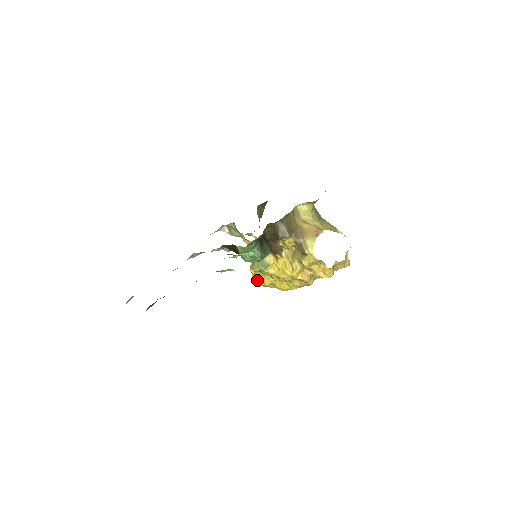
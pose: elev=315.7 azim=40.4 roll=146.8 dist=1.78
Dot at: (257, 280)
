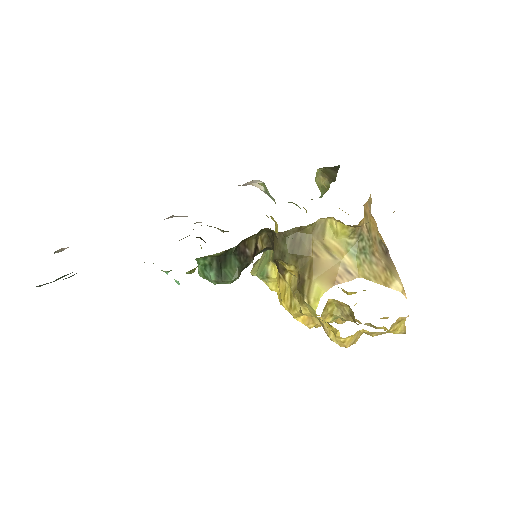
Dot at: occluded
